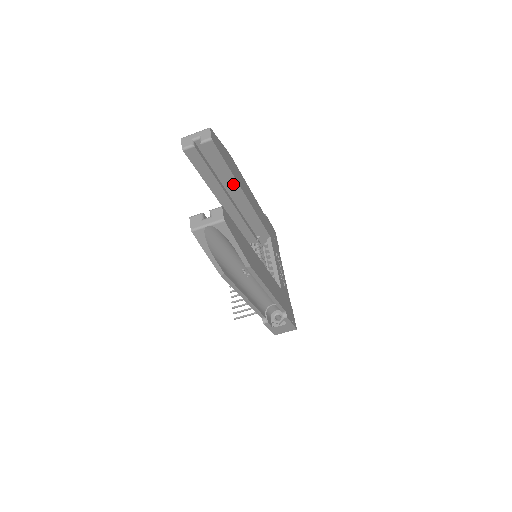
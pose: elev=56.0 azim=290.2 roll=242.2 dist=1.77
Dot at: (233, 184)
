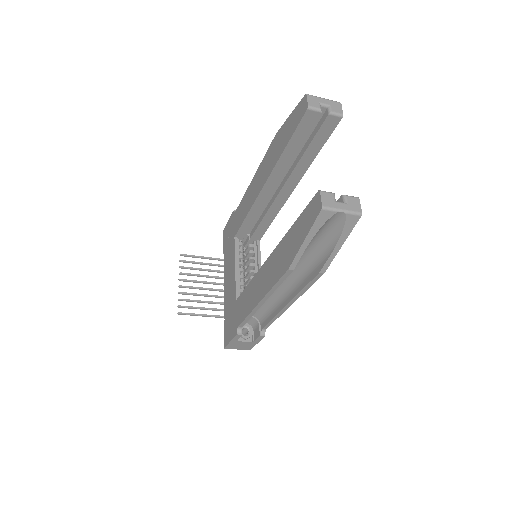
Dot at: (300, 172)
